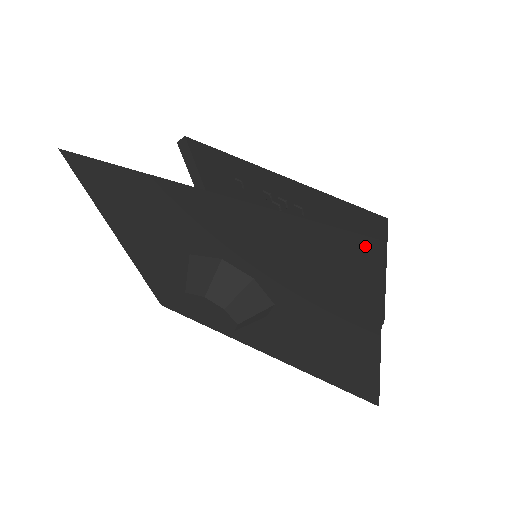
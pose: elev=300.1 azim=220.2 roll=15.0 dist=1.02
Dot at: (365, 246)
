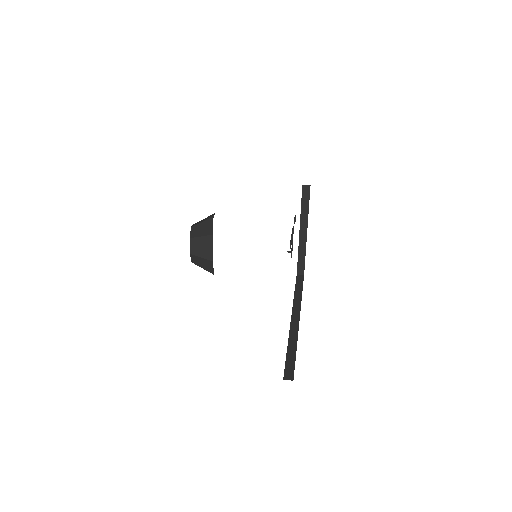
Dot at: occluded
